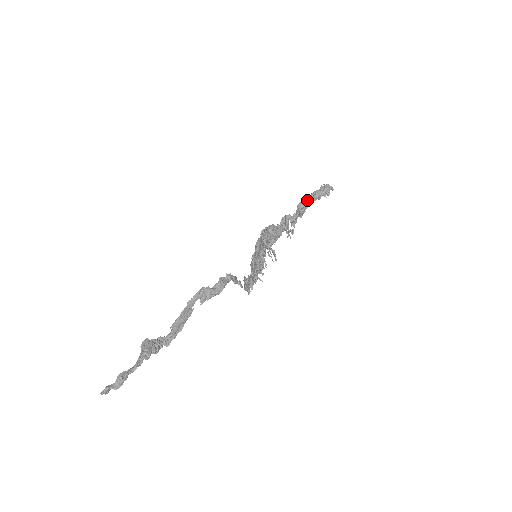
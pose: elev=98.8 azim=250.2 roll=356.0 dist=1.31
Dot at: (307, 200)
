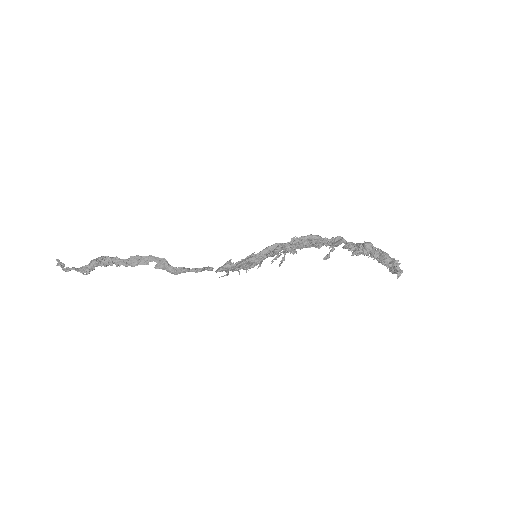
Dot at: (374, 252)
